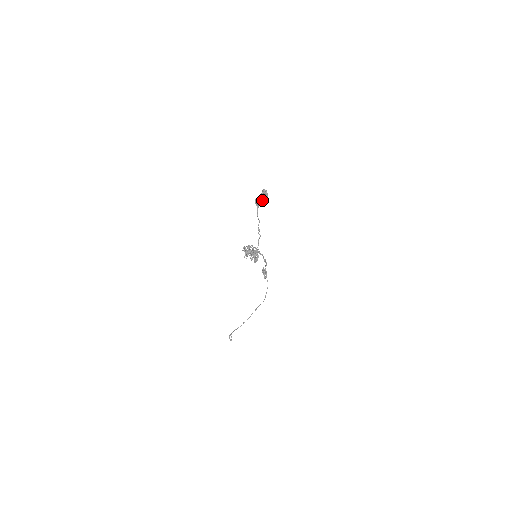
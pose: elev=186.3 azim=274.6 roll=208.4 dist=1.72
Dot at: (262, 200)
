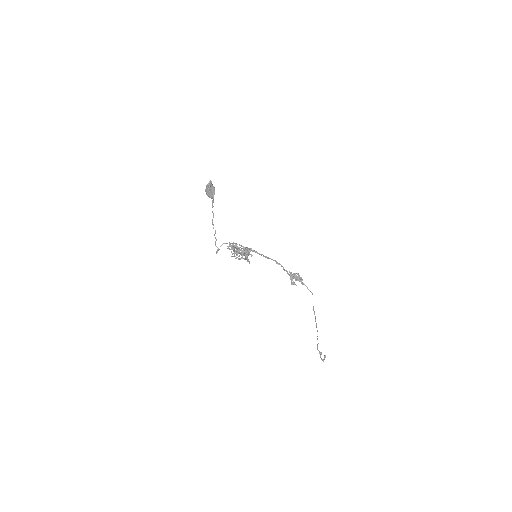
Dot at: (206, 193)
